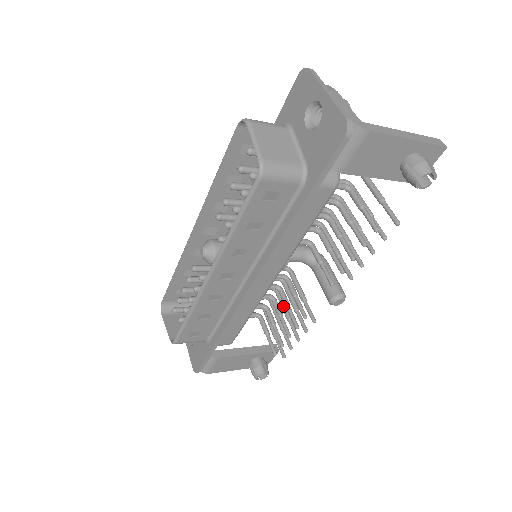
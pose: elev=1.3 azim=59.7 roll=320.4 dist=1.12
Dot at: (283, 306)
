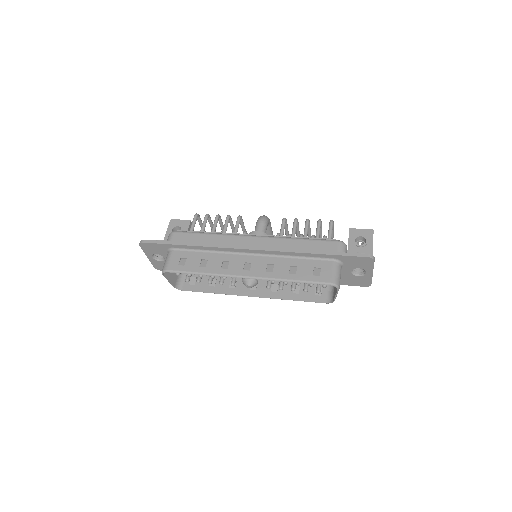
Dot at: (223, 226)
